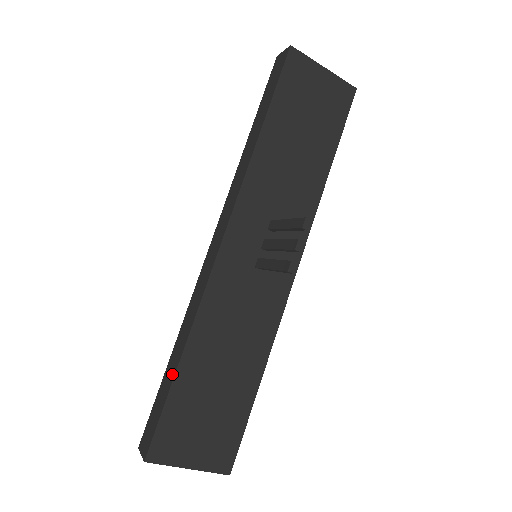
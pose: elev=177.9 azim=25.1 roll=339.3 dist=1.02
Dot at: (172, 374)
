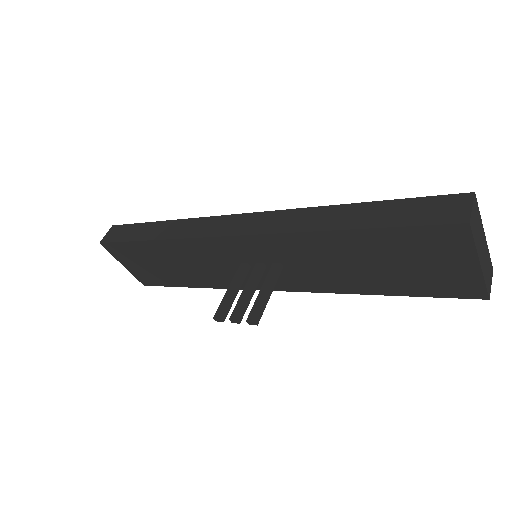
Dot at: (143, 236)
